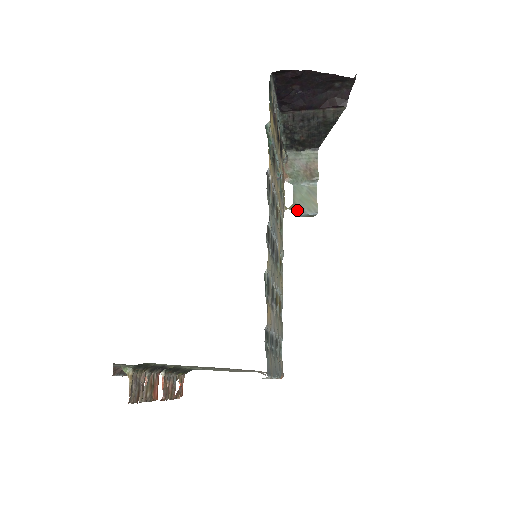
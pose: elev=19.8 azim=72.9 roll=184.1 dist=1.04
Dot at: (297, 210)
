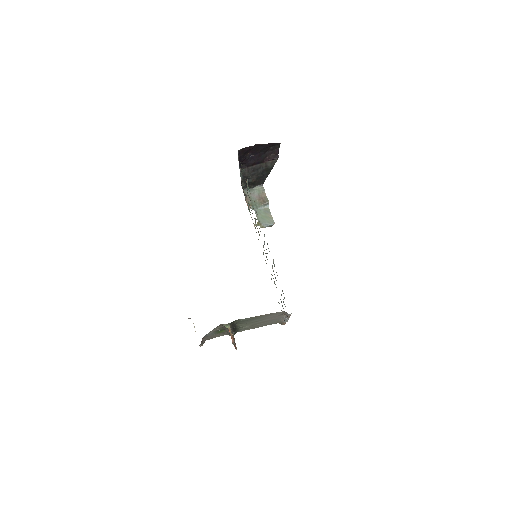
Dot at: (262, 225)
